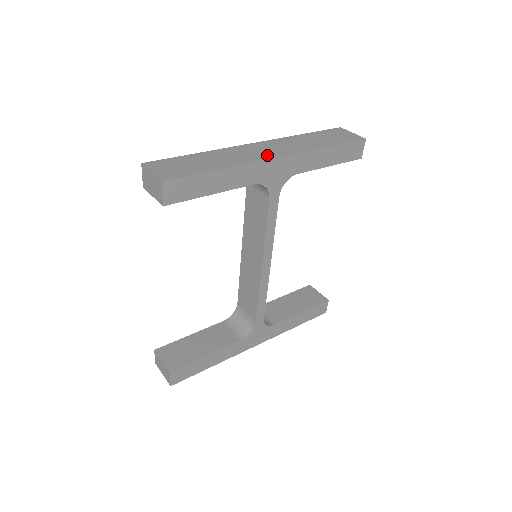
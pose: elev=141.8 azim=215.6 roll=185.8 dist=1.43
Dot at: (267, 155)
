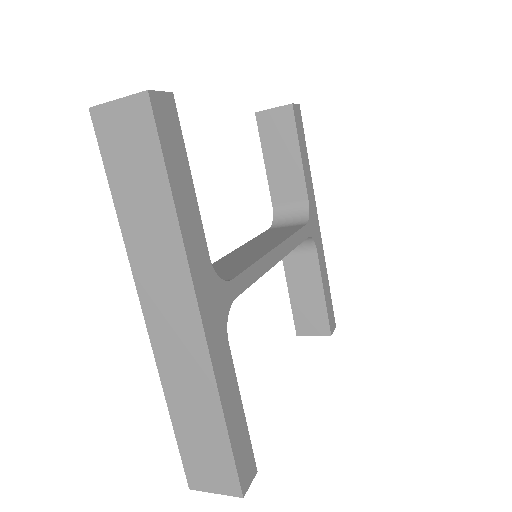
Dot at: occluded
